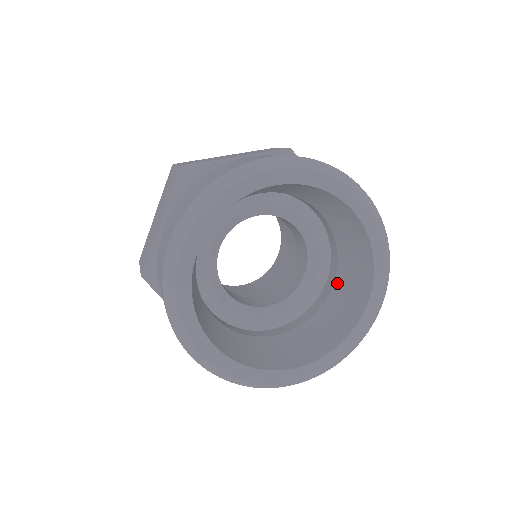
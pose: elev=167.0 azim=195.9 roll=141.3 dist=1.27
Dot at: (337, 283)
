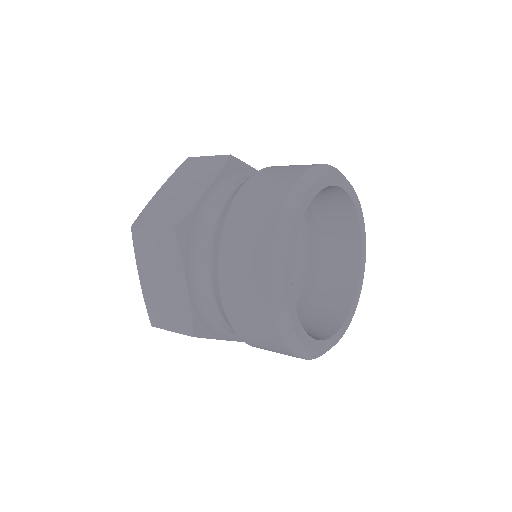
Dot at: (316, 294)
